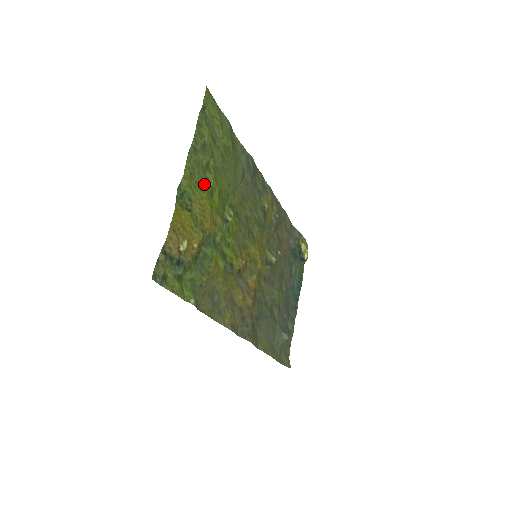
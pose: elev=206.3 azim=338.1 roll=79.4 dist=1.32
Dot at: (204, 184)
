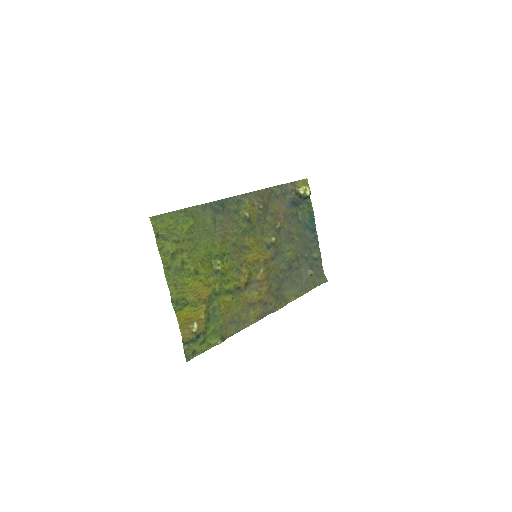
Dot at: (187, 277)
